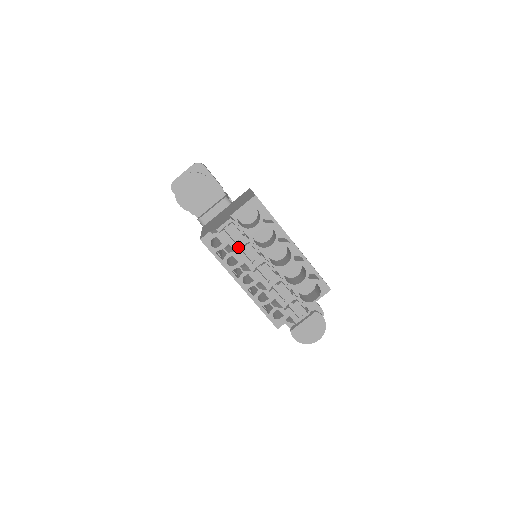
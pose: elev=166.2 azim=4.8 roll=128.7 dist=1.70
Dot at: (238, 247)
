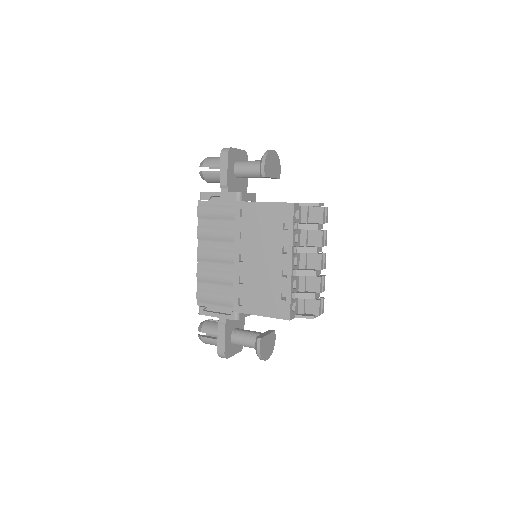
Dot at: (319, 228)
